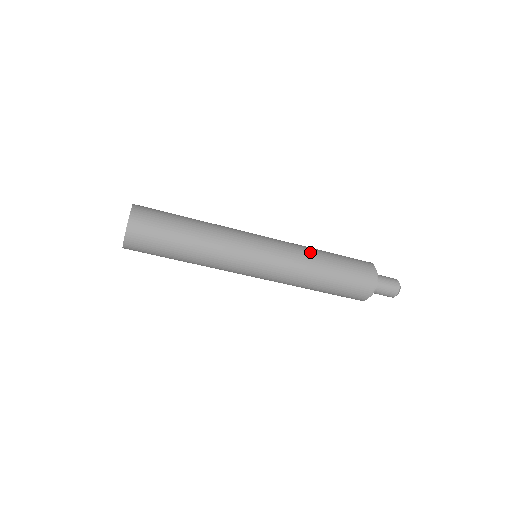
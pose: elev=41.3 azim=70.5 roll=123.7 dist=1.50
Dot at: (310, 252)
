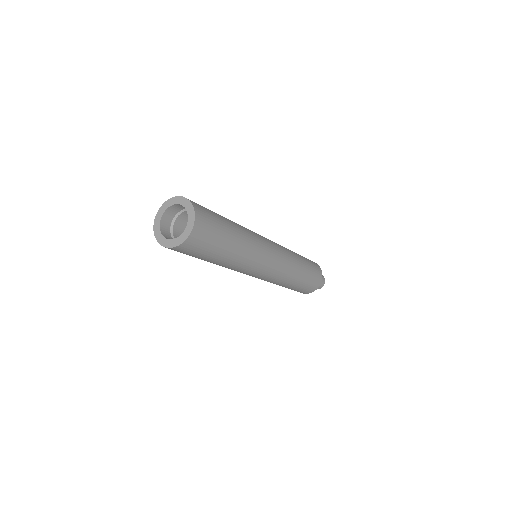
Dot at: (292, 277)
